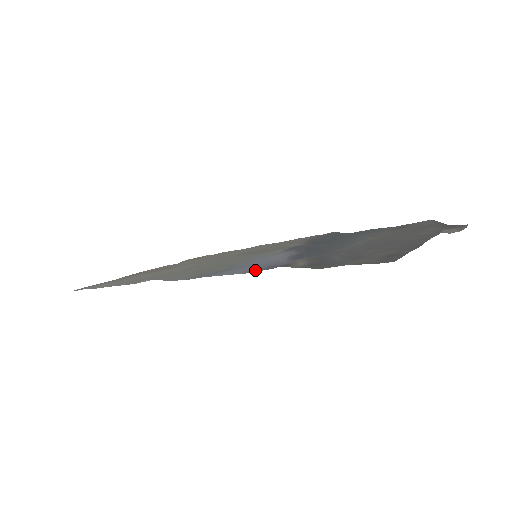
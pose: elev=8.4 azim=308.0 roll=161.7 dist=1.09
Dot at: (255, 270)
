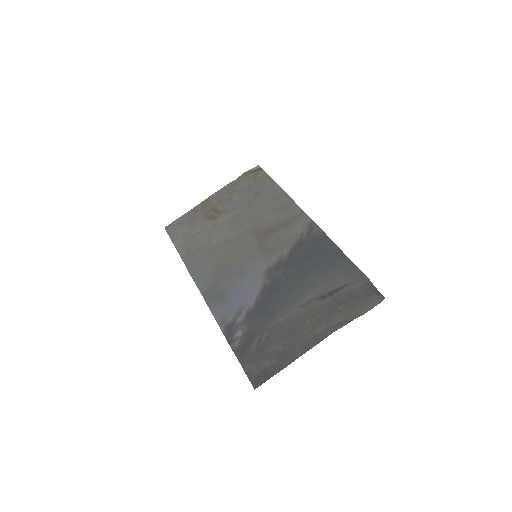
Dot at: (224, 324)
